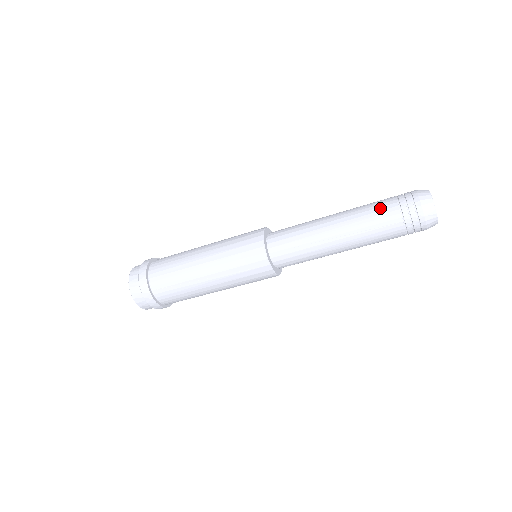
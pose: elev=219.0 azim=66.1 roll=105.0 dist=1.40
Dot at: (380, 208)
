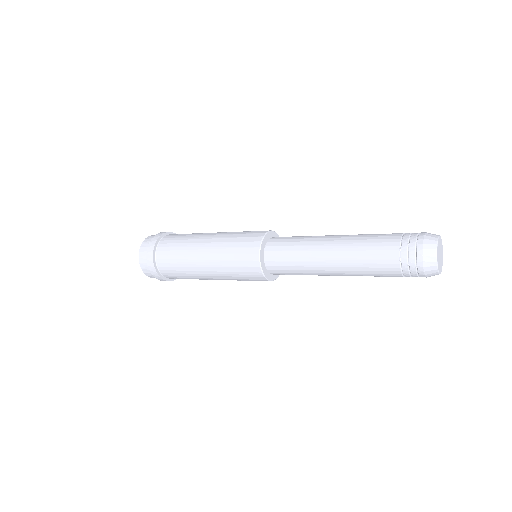
Dot at: (382, 237)
